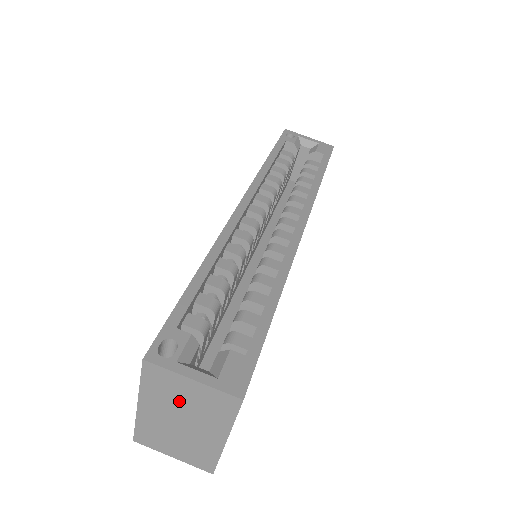
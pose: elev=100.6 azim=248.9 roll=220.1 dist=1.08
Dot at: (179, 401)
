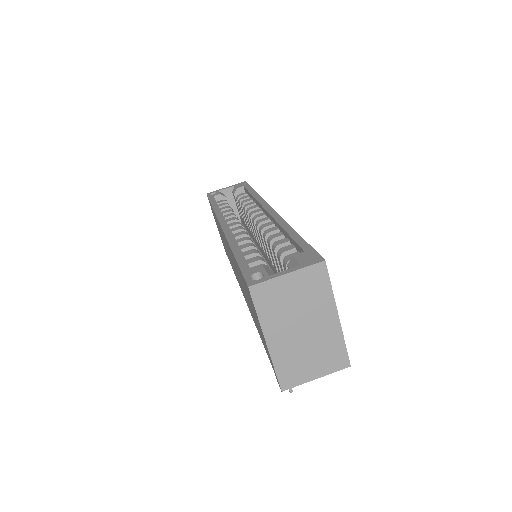
Dot at: (290, 306)
